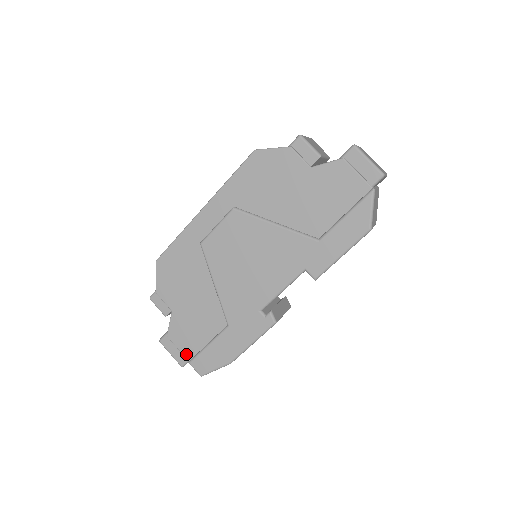
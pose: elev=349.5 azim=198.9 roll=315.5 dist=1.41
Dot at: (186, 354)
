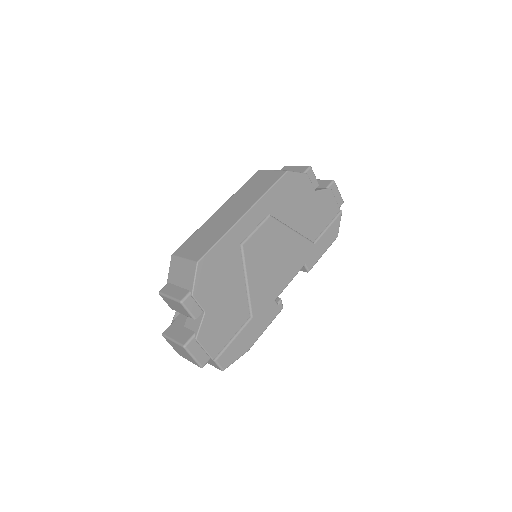
Dot at: (212, 353)
